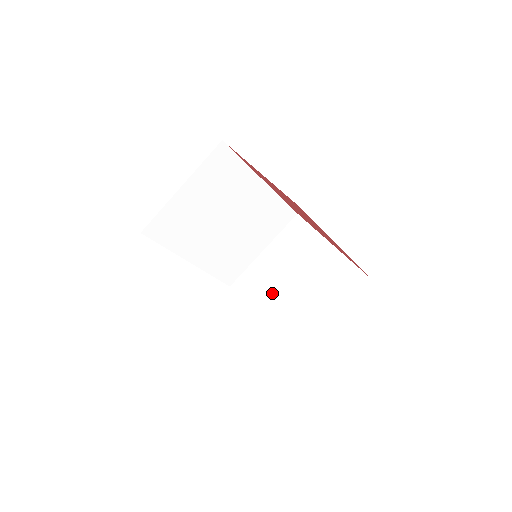
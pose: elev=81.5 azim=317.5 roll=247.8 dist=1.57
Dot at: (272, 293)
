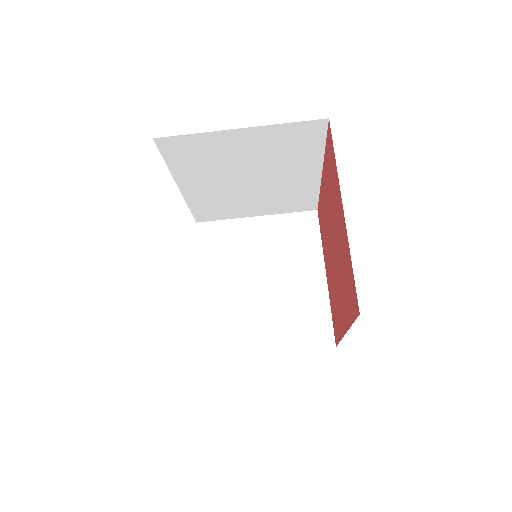
Dot at: (235, 272)
